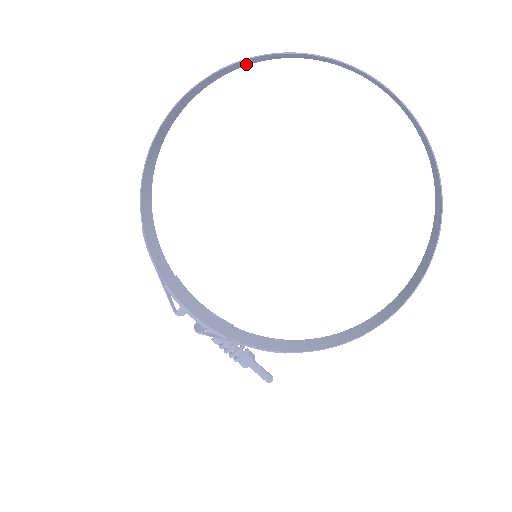
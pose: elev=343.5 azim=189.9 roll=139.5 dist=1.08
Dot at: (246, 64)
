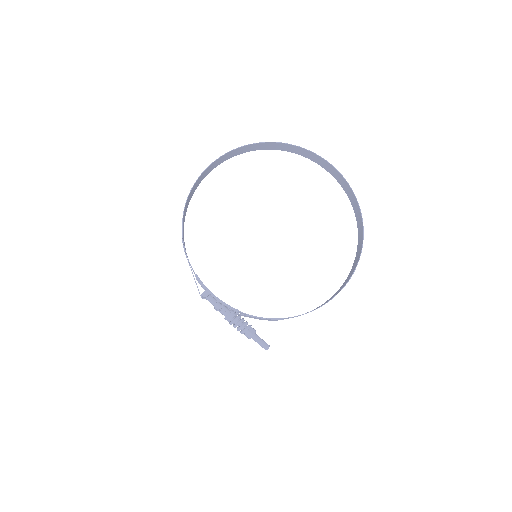
Dot at: (248, 150)
